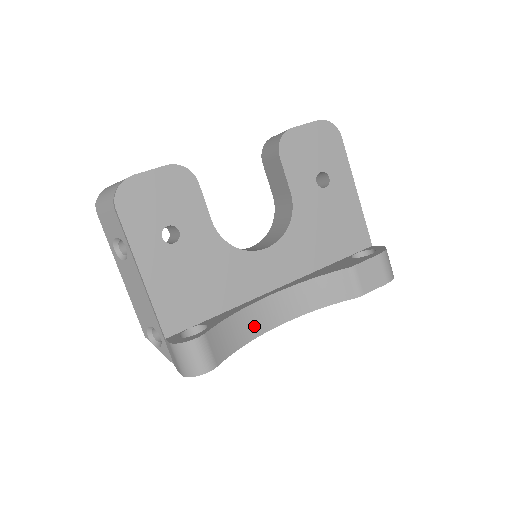
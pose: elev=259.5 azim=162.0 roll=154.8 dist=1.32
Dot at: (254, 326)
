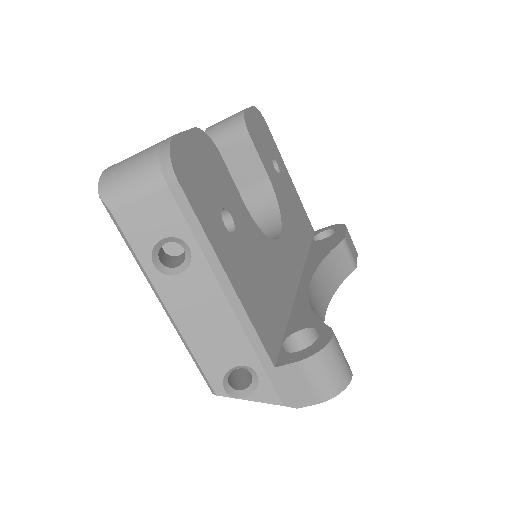
Dot at: occluded
